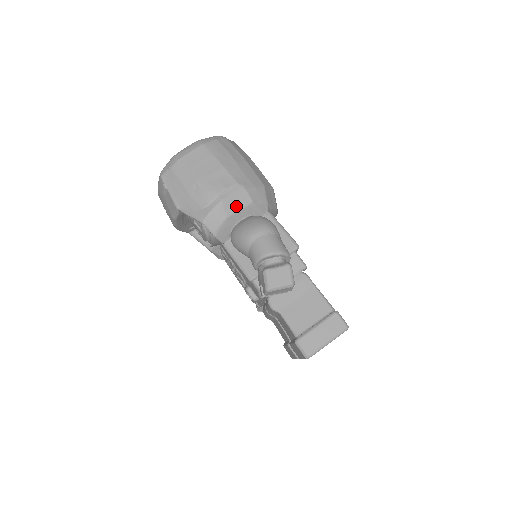
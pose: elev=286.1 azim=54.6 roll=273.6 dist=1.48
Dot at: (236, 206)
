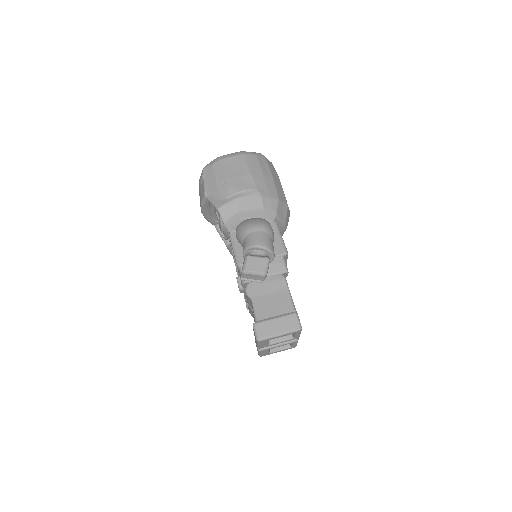
Dot at: (248, 206)
